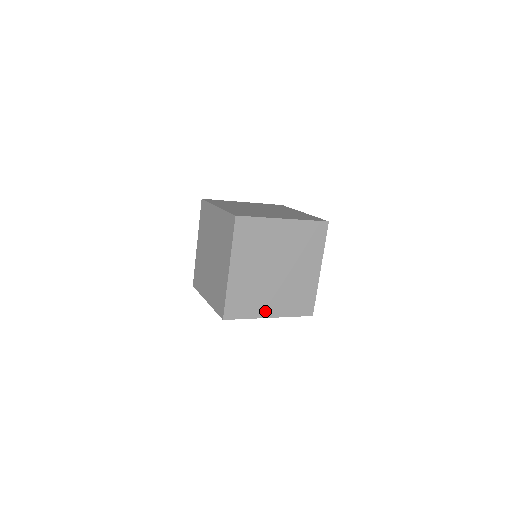
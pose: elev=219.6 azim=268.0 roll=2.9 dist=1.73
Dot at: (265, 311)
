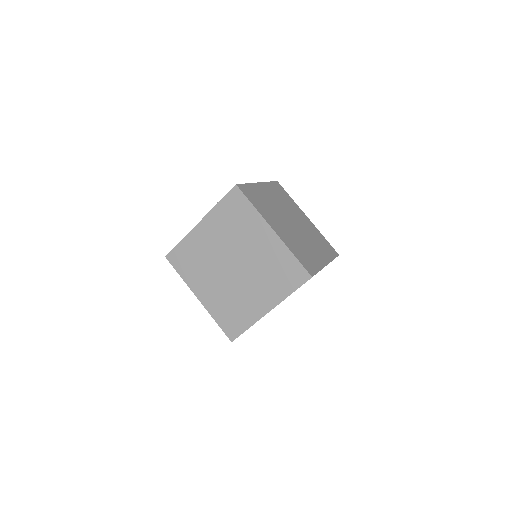
Dot at: occluded
